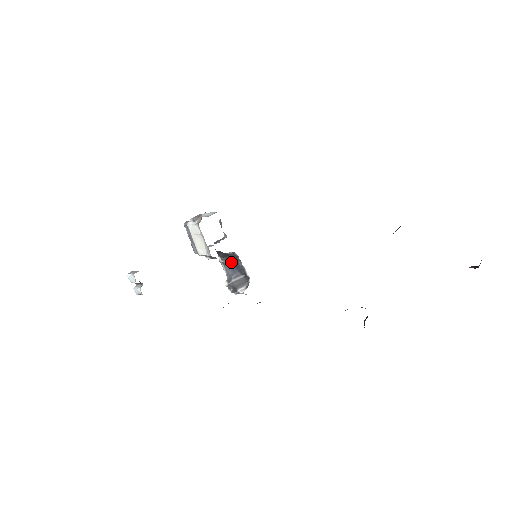
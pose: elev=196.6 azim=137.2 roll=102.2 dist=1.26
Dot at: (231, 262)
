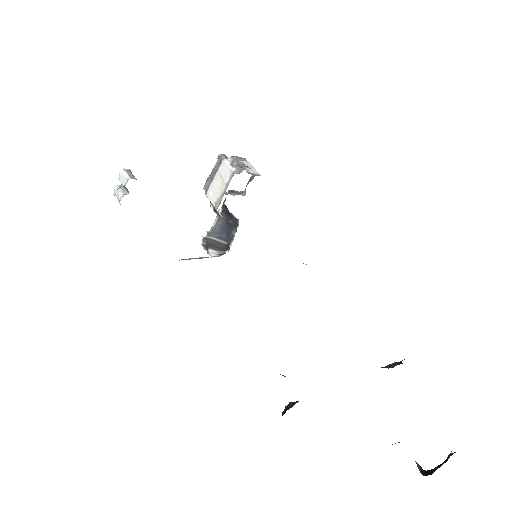
Dot at: (227, 223)
